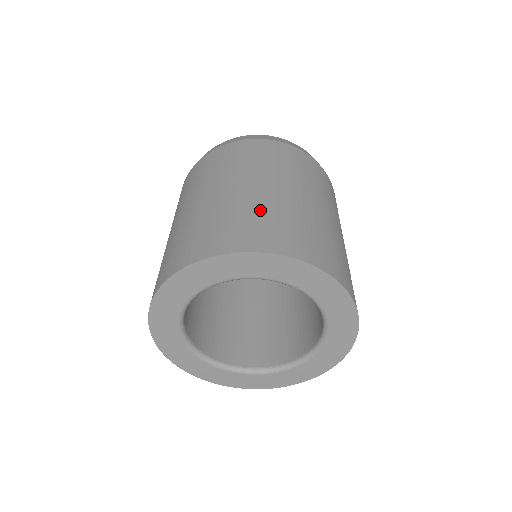
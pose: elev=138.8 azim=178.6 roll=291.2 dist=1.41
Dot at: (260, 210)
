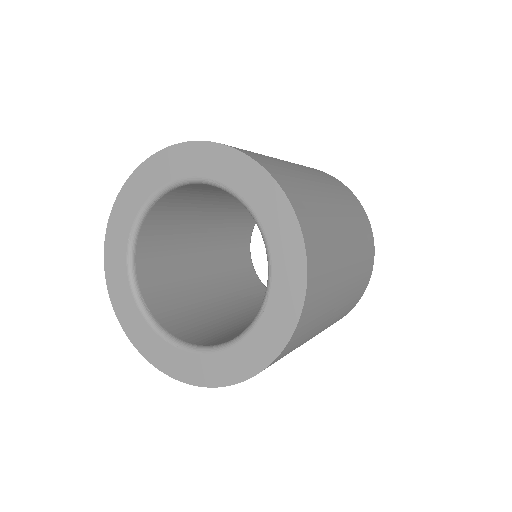
Dot at: occluded
